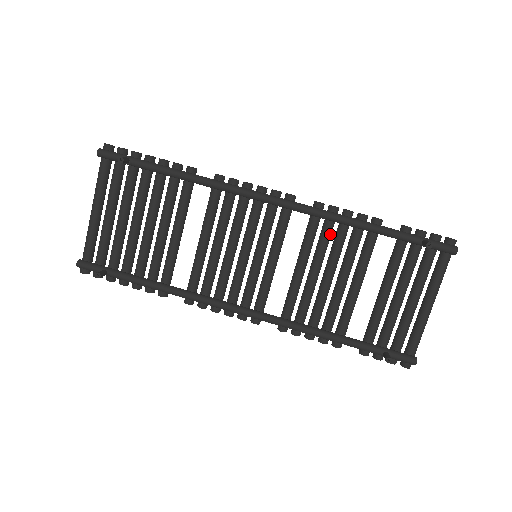
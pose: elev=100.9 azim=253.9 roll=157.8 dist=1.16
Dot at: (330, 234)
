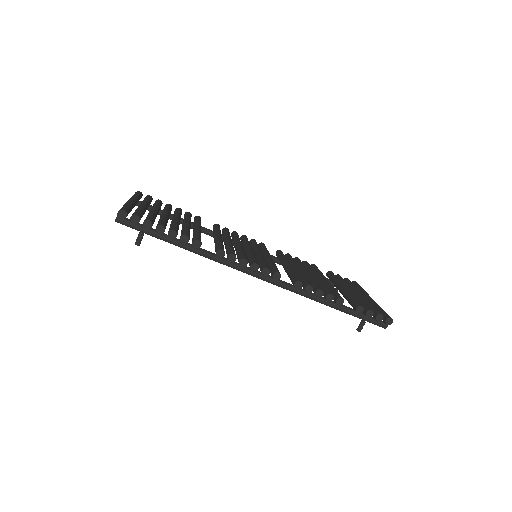
Dot at: occluded
